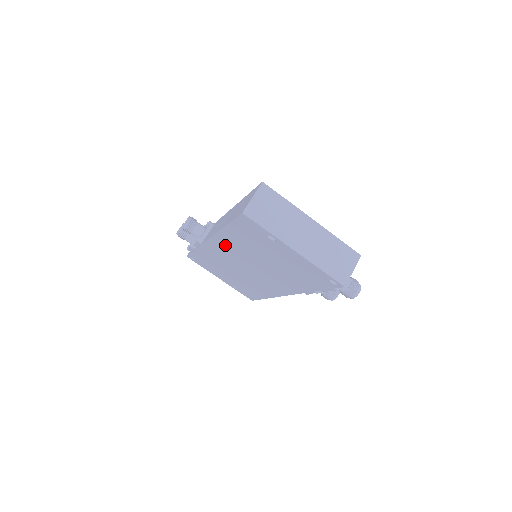
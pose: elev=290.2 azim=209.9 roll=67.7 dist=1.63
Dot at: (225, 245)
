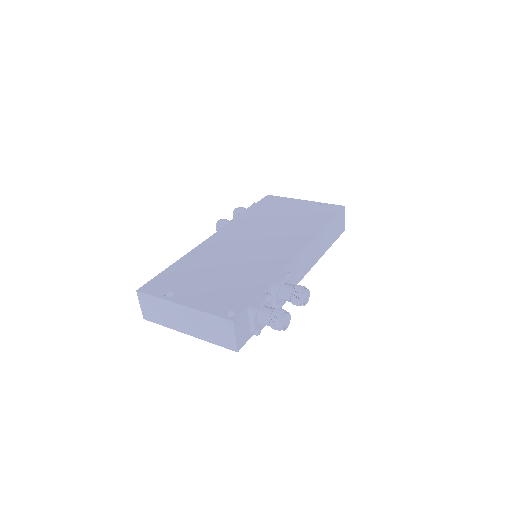
Dot at: occluded
